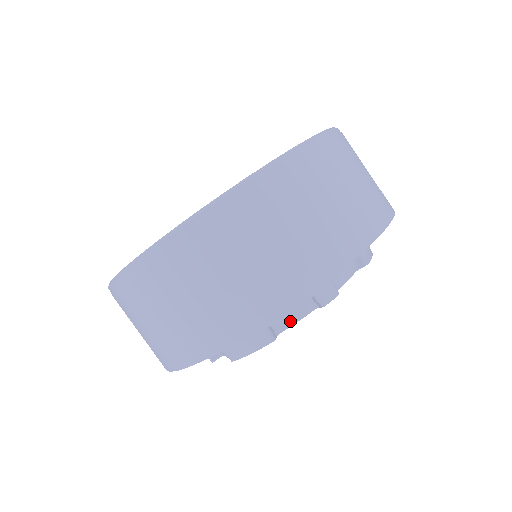
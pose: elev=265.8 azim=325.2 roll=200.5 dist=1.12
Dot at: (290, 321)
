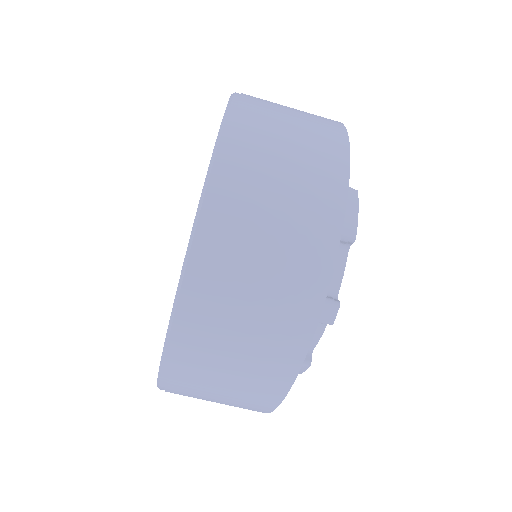
Dot at: (313, 341)
